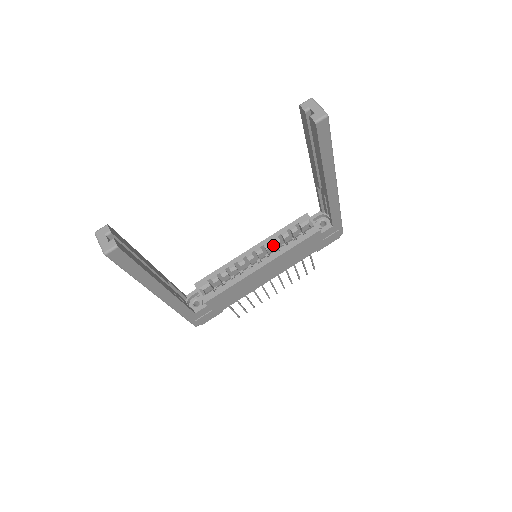
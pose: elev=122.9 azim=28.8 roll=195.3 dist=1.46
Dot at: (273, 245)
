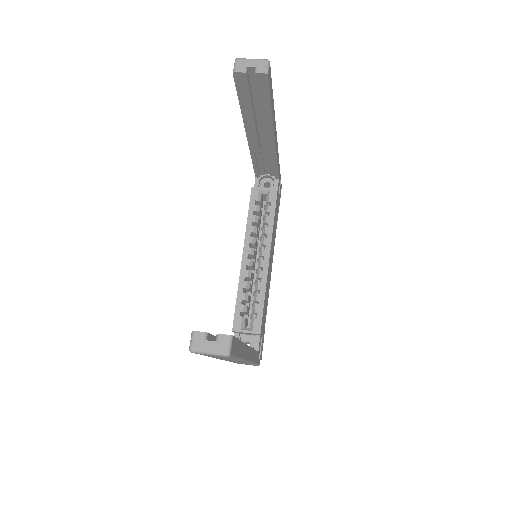
Dot at: occluded
